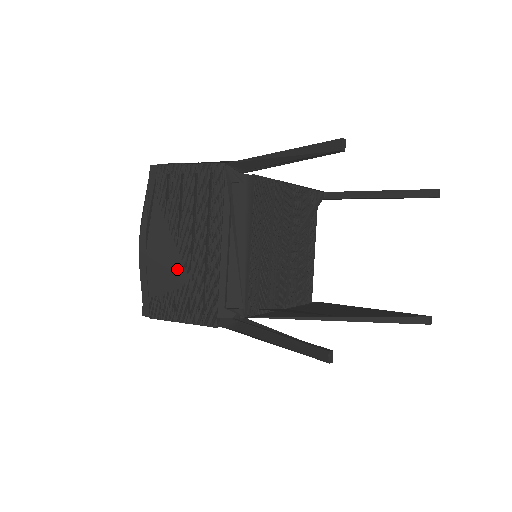
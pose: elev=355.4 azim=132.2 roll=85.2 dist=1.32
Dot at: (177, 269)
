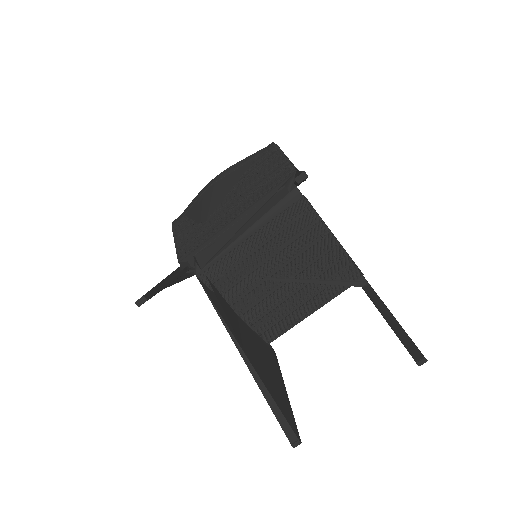
Dot at: (208, 211)
